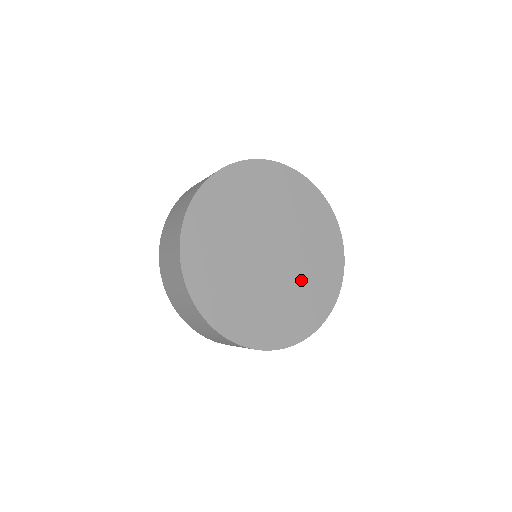
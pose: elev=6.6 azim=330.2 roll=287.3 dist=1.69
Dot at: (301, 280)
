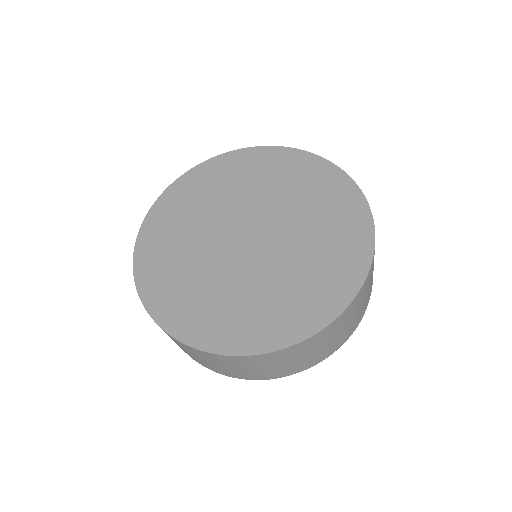
Dot at: (295, 263)
